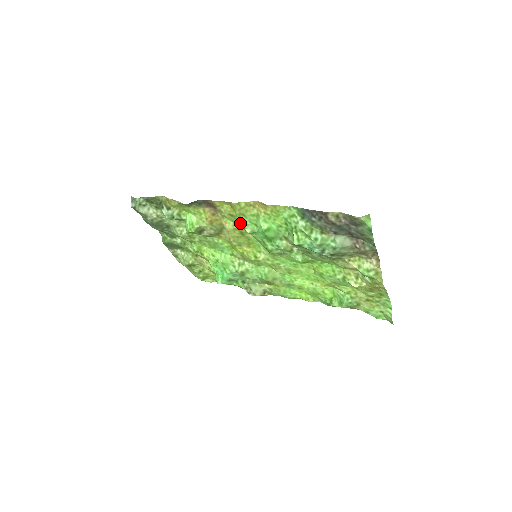
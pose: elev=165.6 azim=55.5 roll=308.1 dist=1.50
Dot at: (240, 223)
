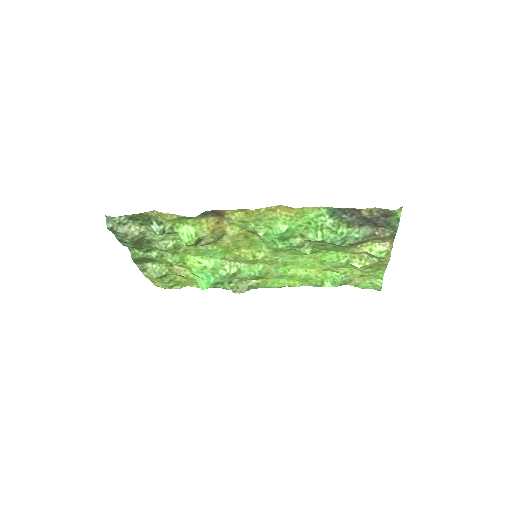
Dot at: (251, 228)
